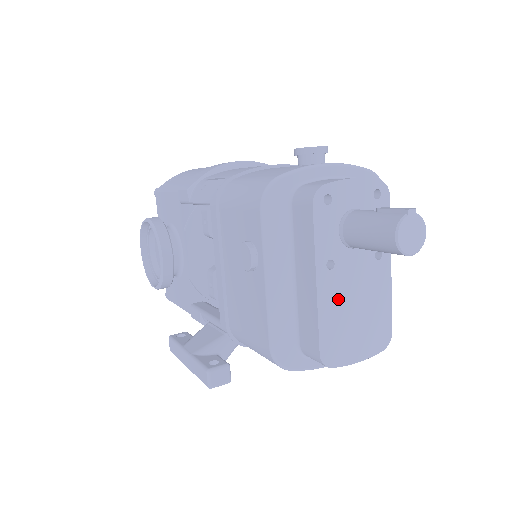
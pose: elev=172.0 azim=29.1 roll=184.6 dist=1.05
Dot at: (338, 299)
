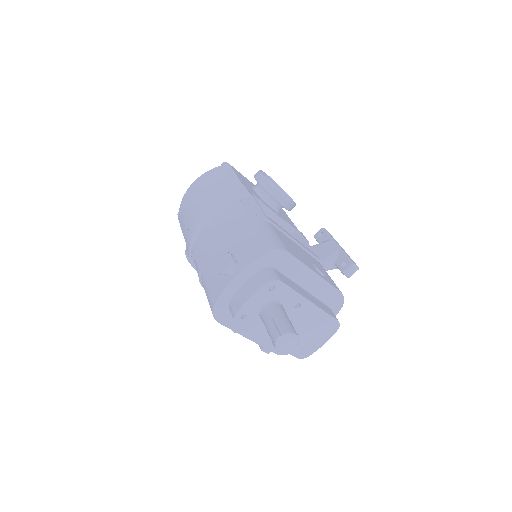
Dot at: occluded
